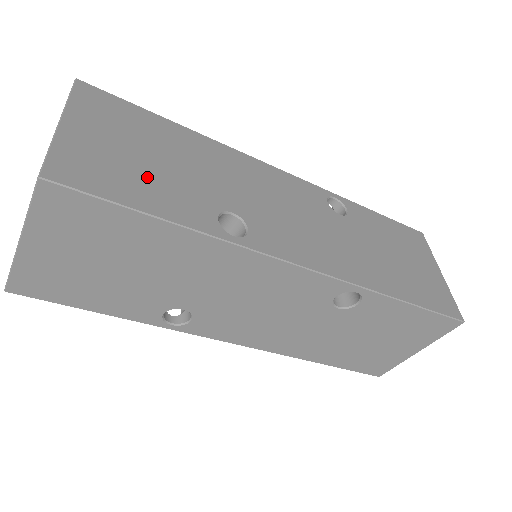
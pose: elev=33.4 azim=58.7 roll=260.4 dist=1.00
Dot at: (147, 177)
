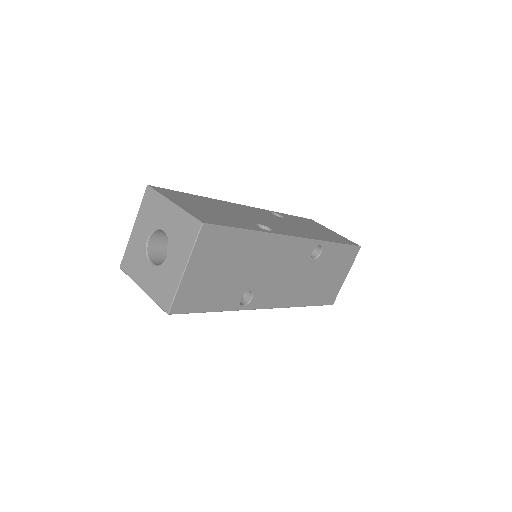
Dot at: (222, 217)
